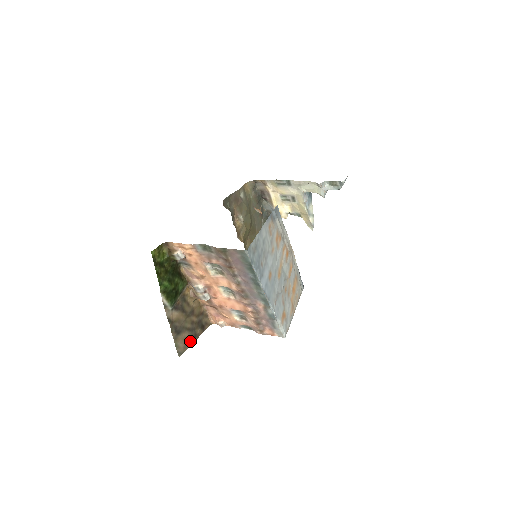
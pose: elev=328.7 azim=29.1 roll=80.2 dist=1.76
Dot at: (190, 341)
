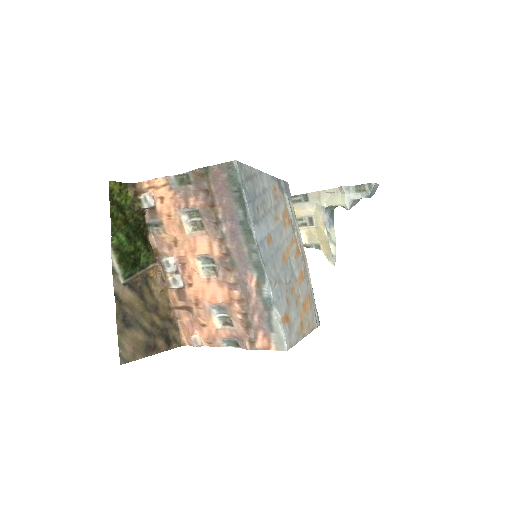
Dot at: (144, 350)
